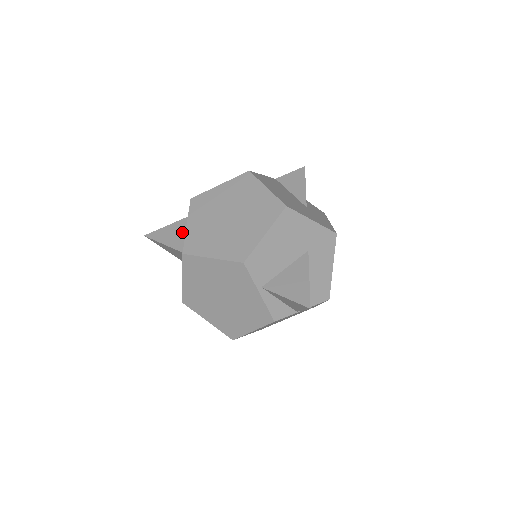
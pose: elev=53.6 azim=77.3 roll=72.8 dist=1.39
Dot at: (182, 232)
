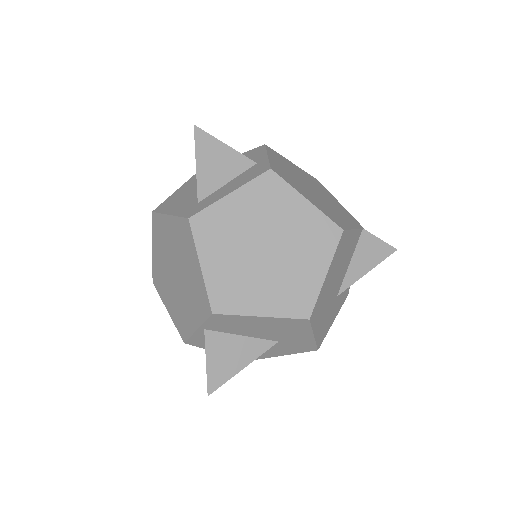
Dot at: (226, 173)
